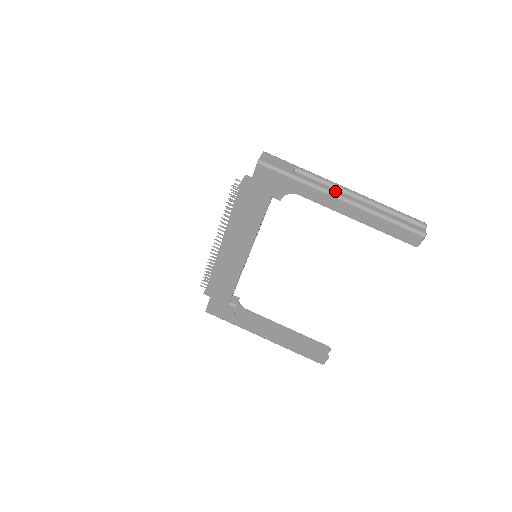
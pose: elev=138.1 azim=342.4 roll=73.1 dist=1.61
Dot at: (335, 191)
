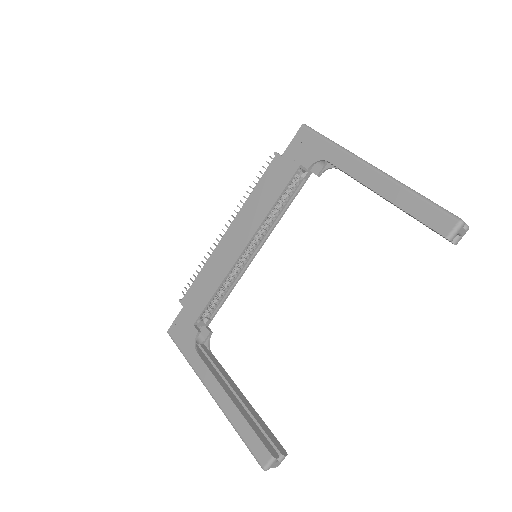
Dot at: occluded
